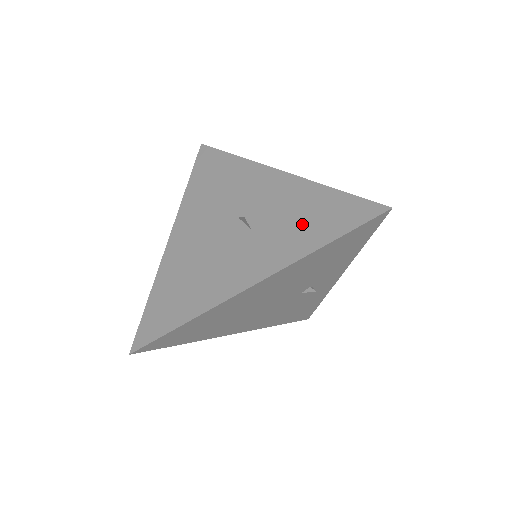
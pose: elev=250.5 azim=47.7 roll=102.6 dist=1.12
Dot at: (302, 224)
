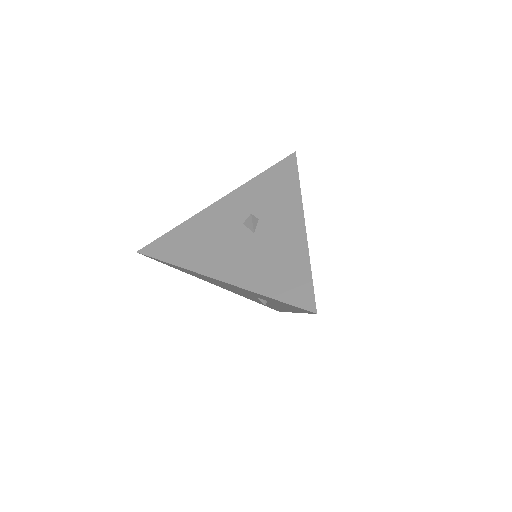
Dot at: (275, 191)
